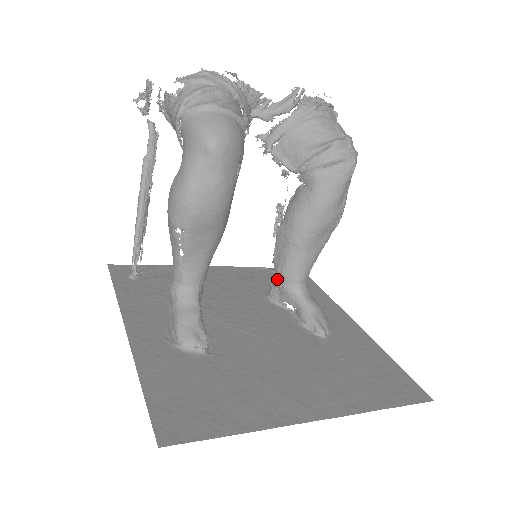
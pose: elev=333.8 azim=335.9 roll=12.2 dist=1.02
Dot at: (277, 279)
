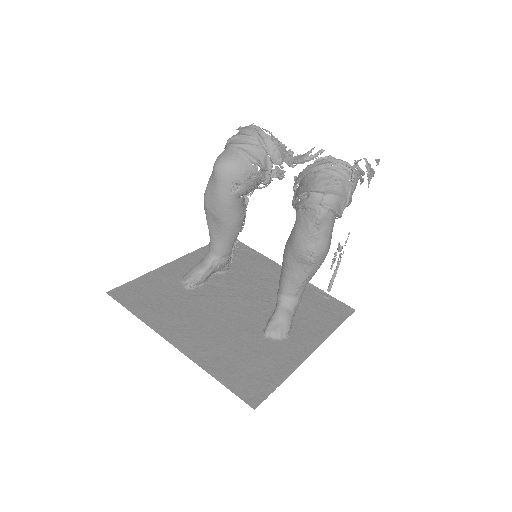
Dot at: occluded
